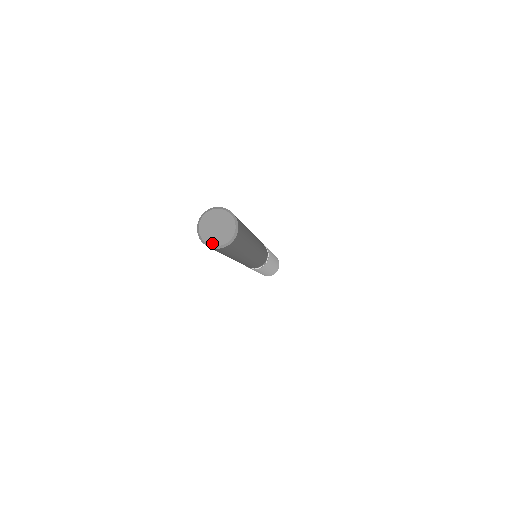
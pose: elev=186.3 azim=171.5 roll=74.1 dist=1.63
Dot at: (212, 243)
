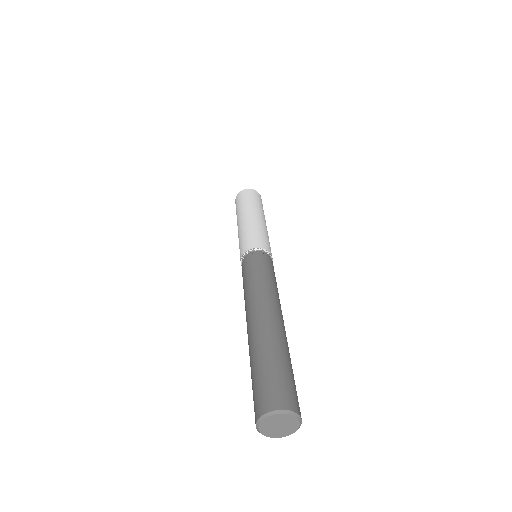
Dot at: (282, 436)
